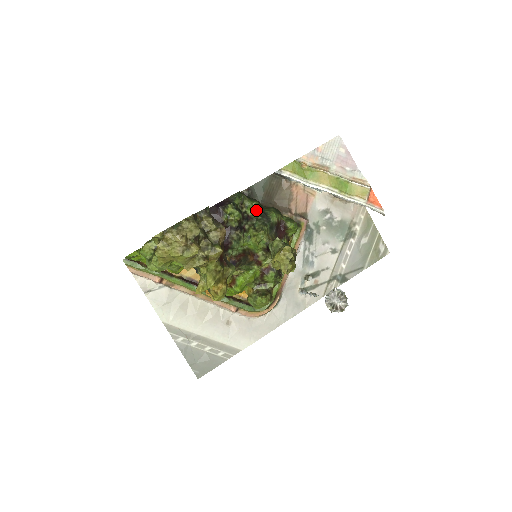
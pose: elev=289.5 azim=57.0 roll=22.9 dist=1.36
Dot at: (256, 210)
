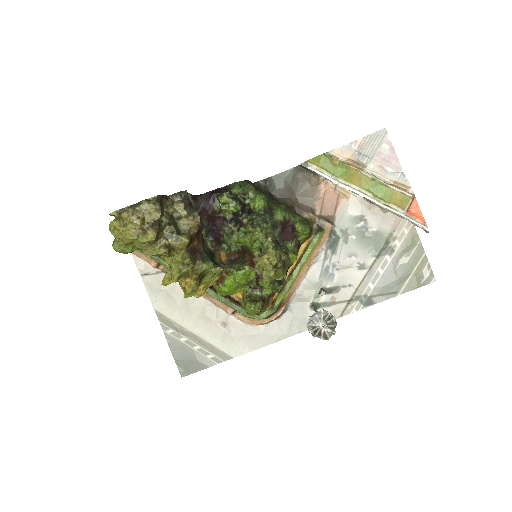
Dot at: (258, 203)
